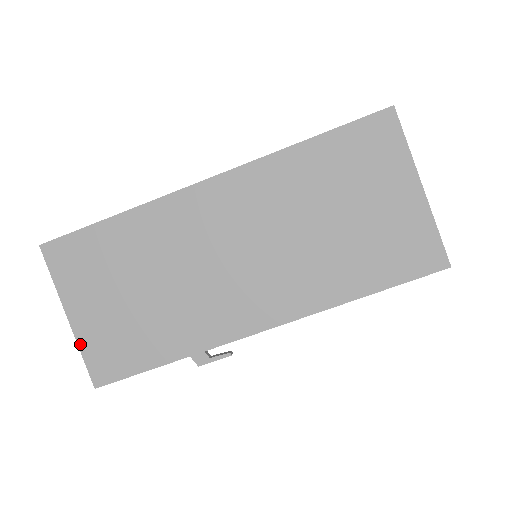
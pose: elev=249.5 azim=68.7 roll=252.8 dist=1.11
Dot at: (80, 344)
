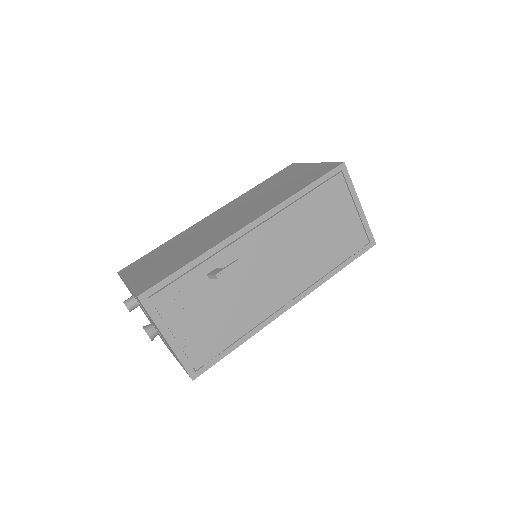
Dot at: (132, 287)
